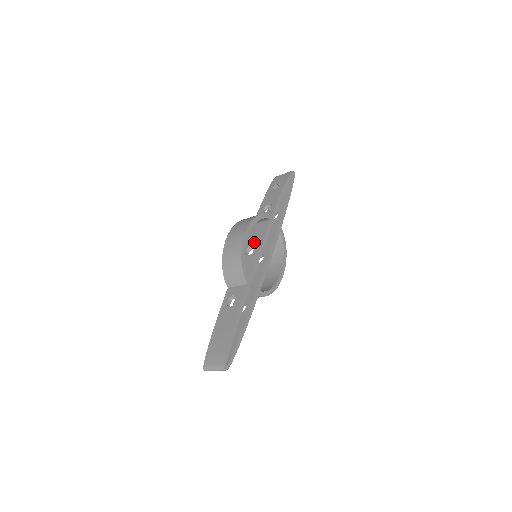
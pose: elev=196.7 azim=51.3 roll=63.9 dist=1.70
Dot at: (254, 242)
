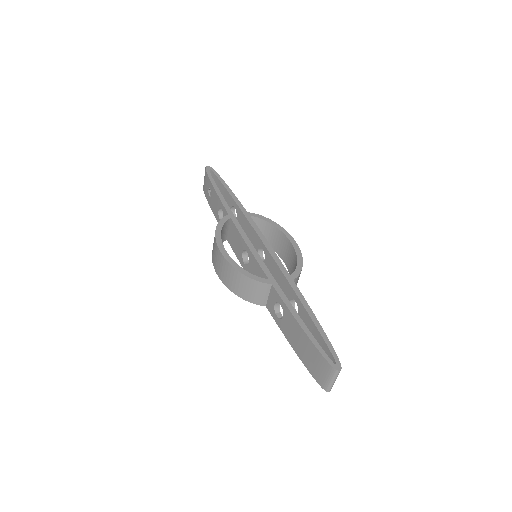
Dot at: (241, 249)
